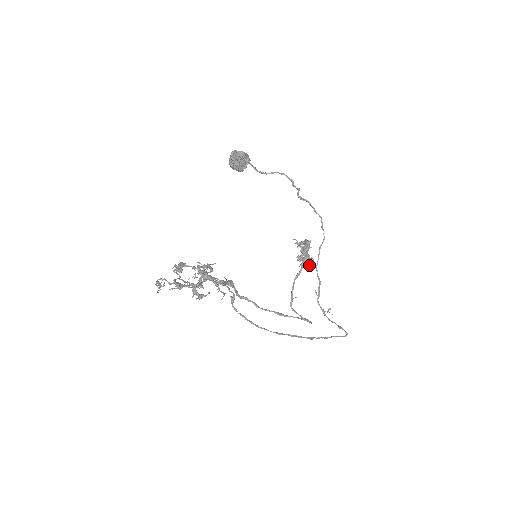
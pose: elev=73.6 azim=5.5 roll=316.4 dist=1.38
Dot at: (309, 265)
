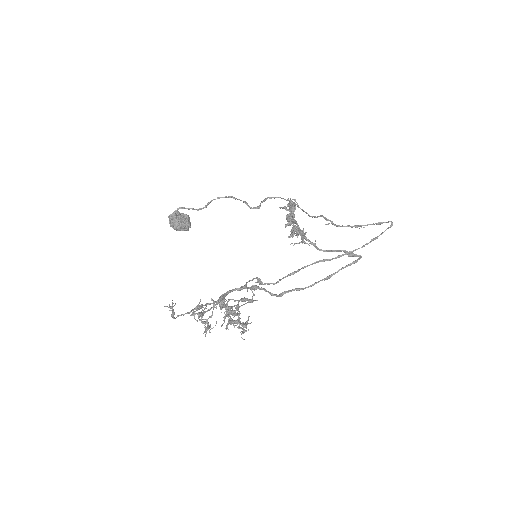
Dot at: (292, 206)
